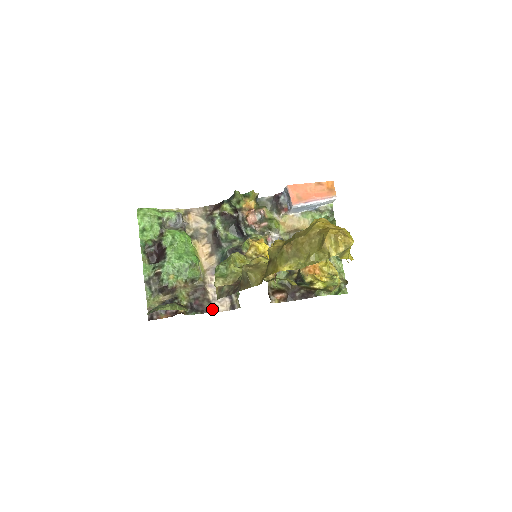
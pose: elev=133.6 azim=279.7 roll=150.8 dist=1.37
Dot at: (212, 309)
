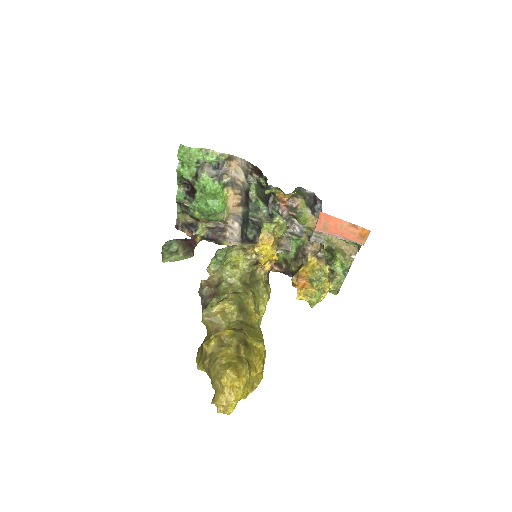
Dot at: (225, 243)
